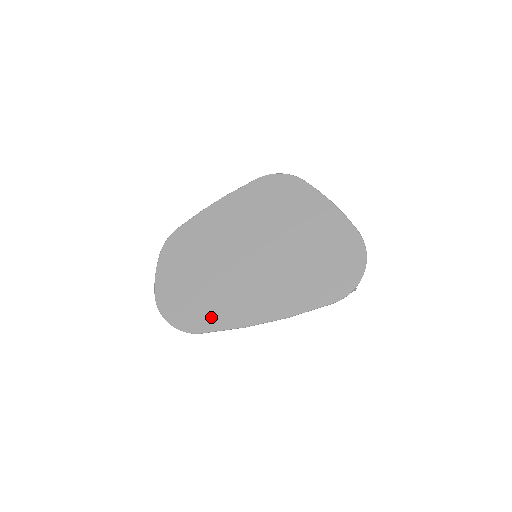
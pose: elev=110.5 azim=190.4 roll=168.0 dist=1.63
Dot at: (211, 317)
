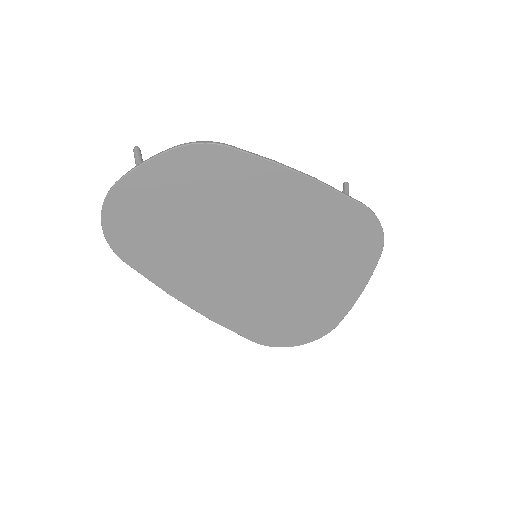
Dot at: (151, 262)
